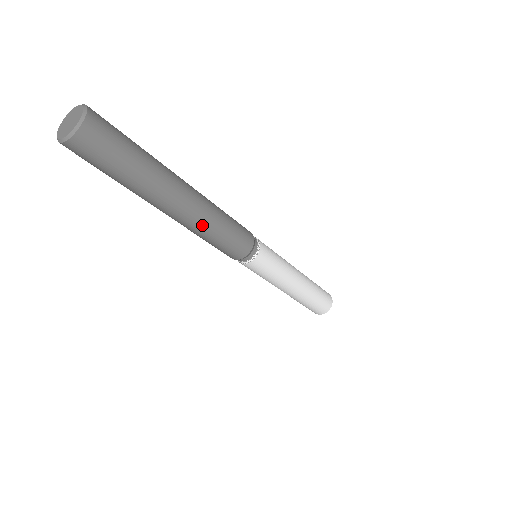
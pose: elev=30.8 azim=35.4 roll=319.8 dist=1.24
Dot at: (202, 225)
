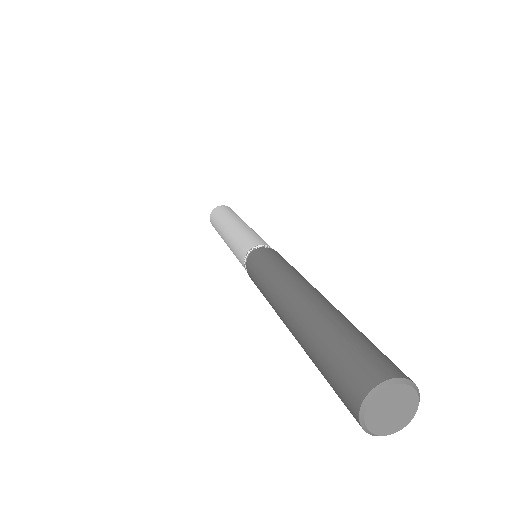
Dot at: occluded
